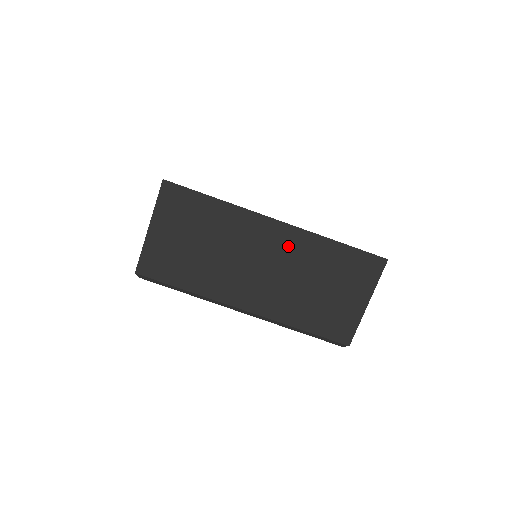
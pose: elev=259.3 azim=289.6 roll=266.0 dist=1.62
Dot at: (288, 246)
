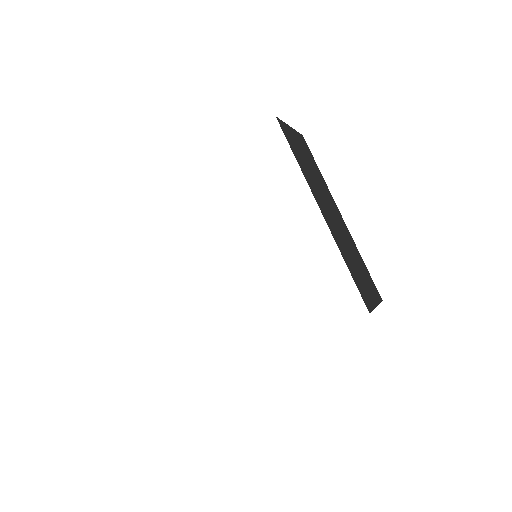
Dot at: occluded
